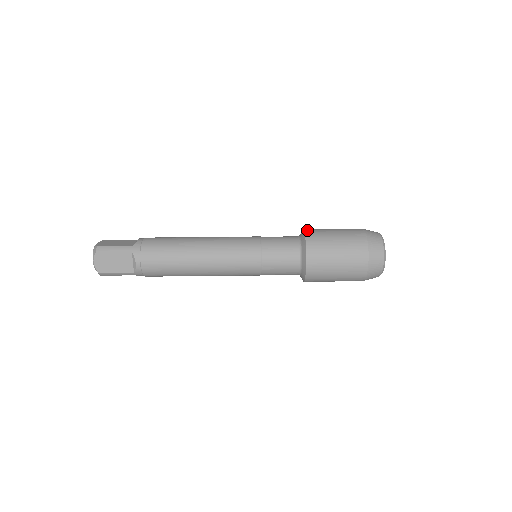
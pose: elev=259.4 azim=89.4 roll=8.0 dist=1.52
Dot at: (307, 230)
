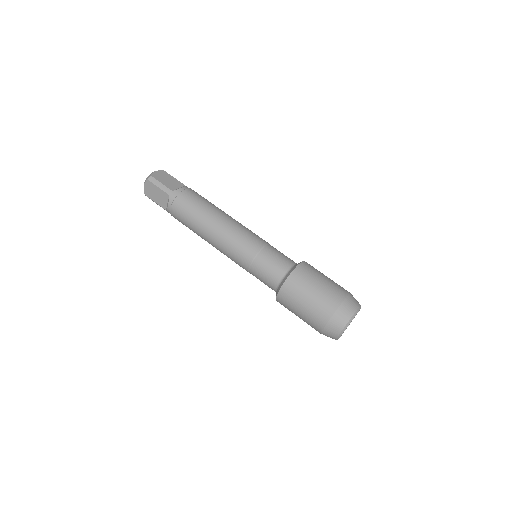
Dot at: occluded
